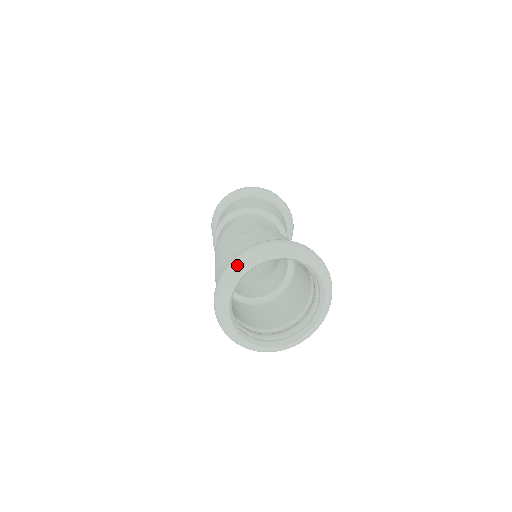
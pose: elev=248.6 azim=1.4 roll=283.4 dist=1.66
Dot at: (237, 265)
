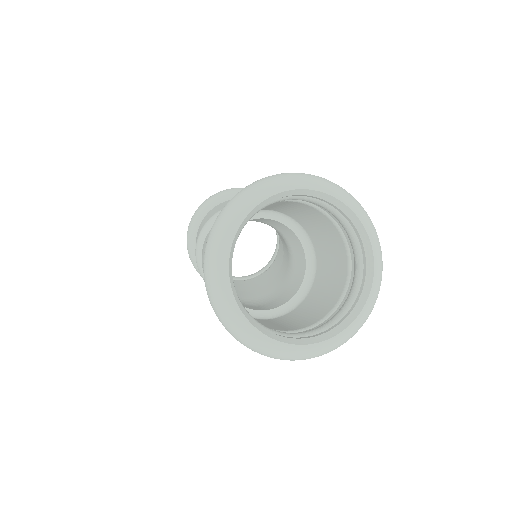
Dot at: (212, 281)
